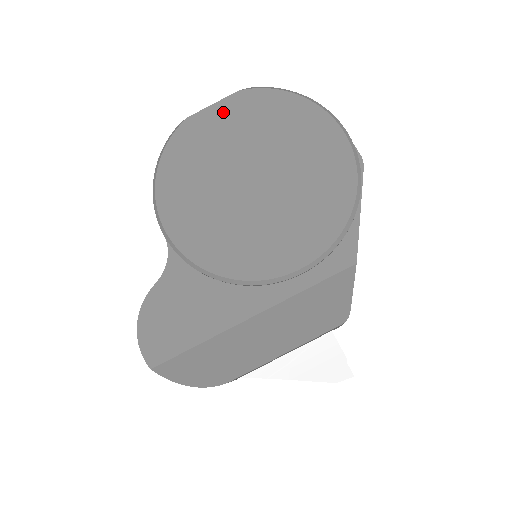
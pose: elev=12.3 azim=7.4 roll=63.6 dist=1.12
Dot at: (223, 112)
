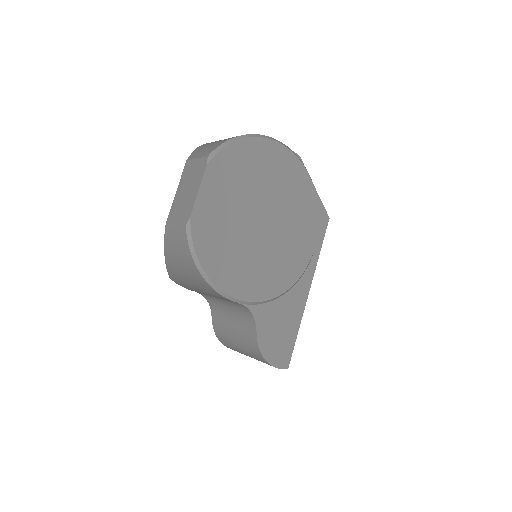
Dot at: (210, 191)
